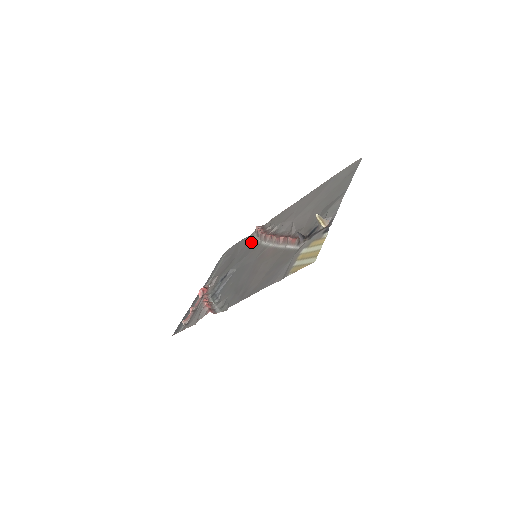
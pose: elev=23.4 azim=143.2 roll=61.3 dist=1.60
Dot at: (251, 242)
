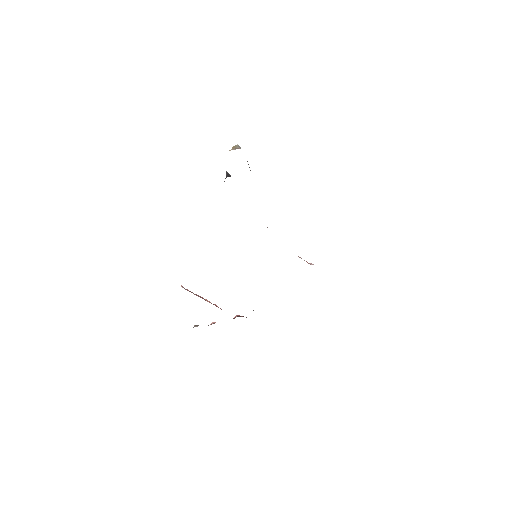
Dot at: occluded
